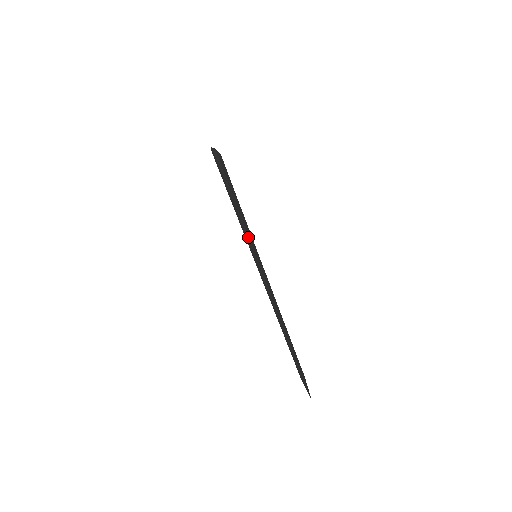
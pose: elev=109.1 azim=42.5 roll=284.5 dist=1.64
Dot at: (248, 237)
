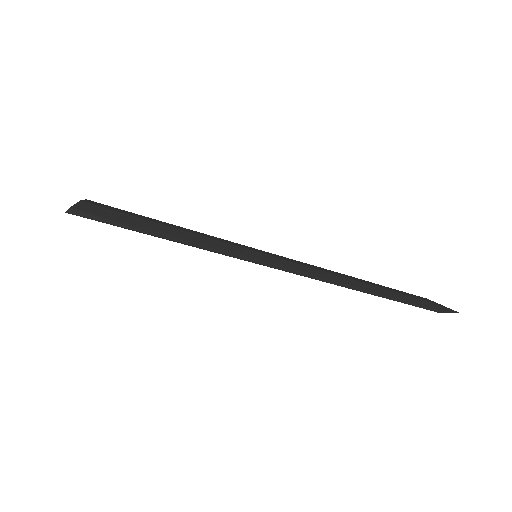
Dot at: (229, 253)
